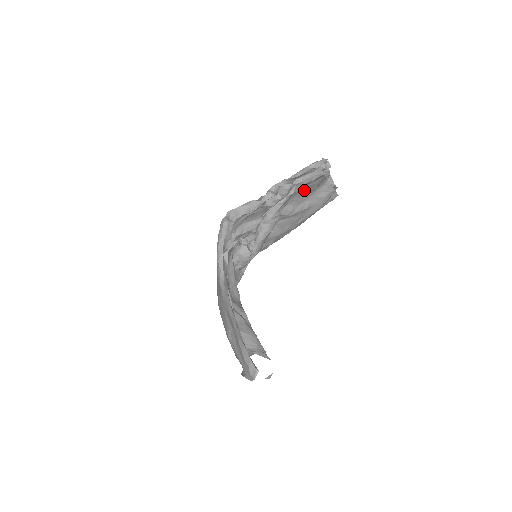
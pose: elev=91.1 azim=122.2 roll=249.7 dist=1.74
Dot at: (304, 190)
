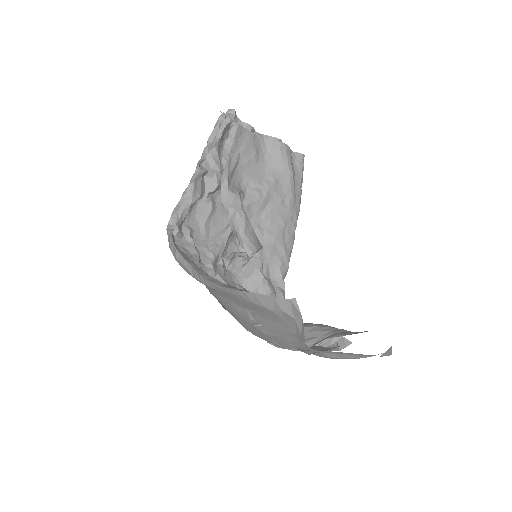
Dot at: (246, 162)
